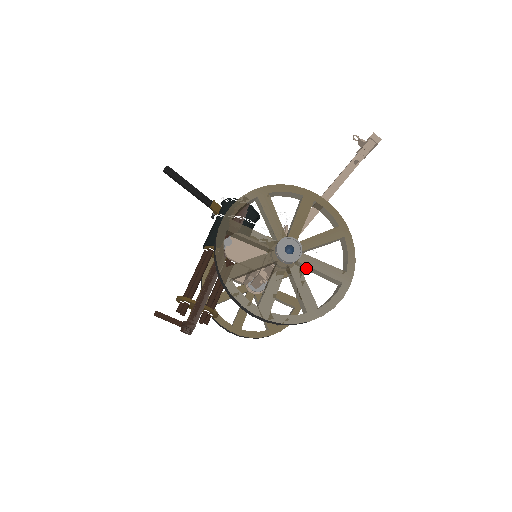
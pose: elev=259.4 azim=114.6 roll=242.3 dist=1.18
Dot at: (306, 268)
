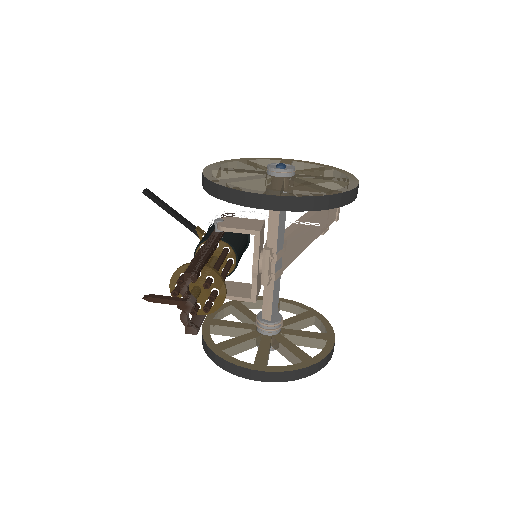
Dot at: occluded
